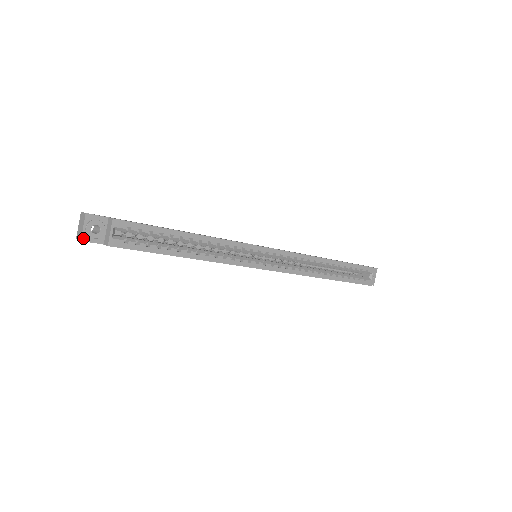
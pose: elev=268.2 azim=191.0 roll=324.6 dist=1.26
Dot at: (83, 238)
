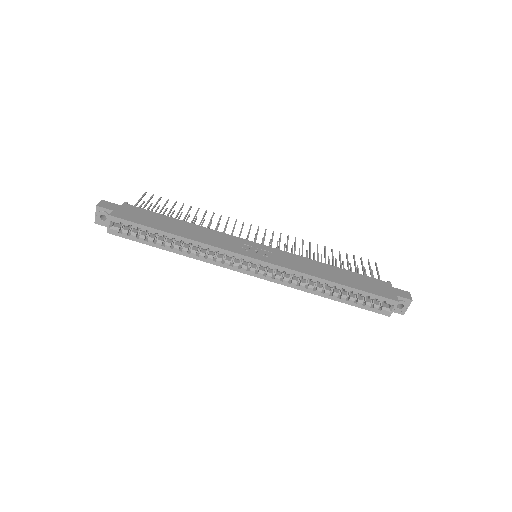
Dot at: (96, 222)
